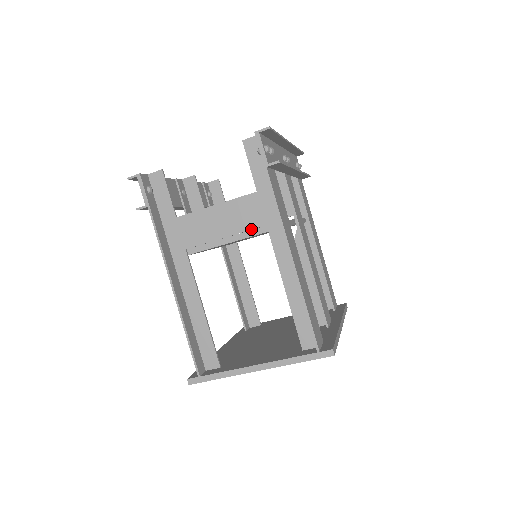
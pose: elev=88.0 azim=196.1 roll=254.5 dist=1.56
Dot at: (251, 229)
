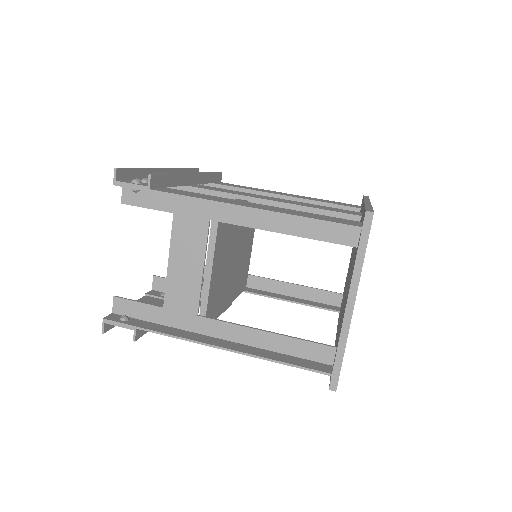
Dot at: (206, 238)
